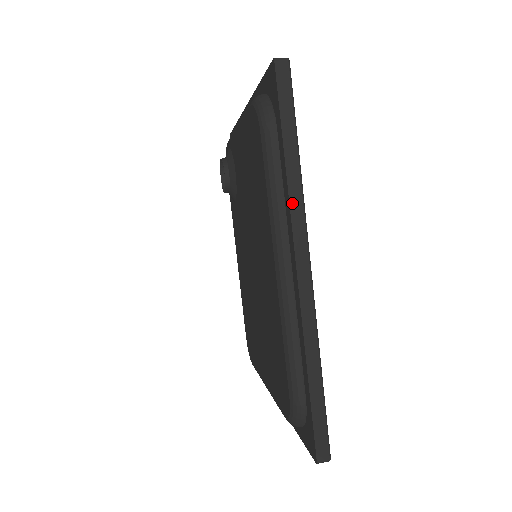
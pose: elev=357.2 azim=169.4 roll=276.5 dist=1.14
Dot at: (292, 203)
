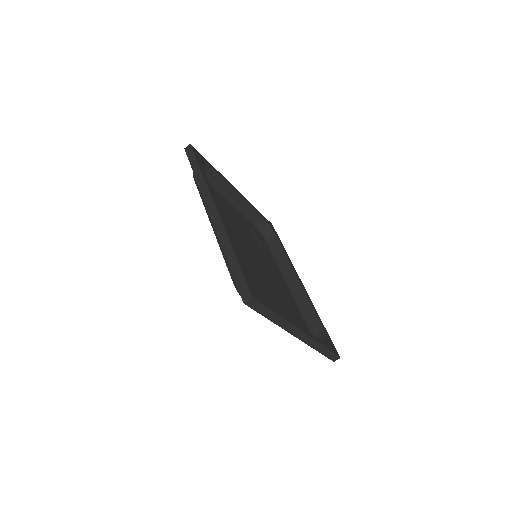
Dot at: (201, 189)
